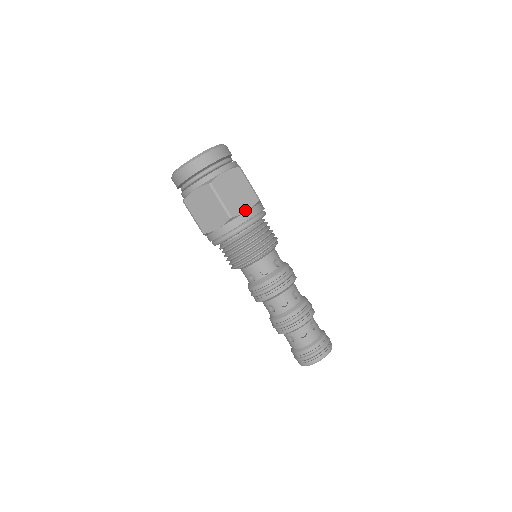
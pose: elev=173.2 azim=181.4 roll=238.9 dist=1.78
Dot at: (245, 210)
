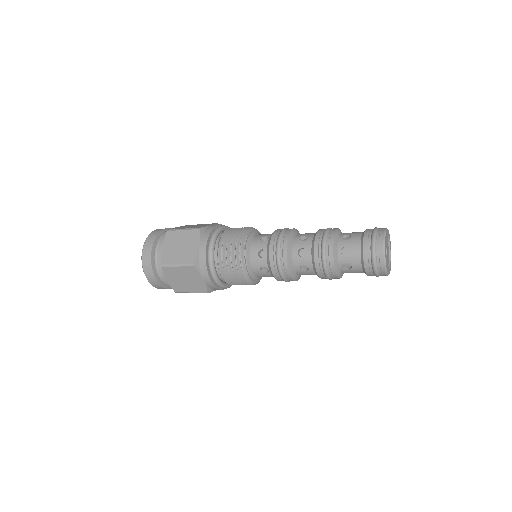
Dot at: occluded
